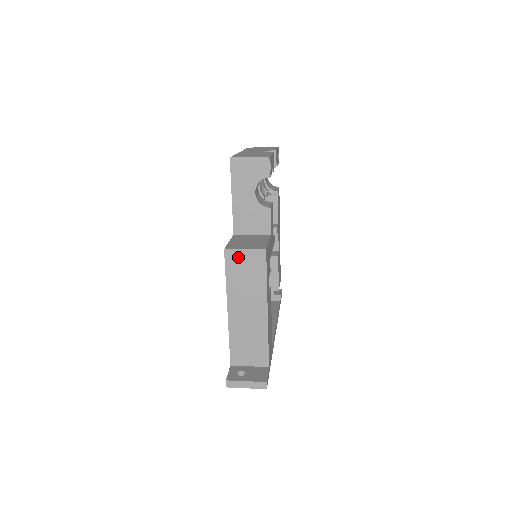
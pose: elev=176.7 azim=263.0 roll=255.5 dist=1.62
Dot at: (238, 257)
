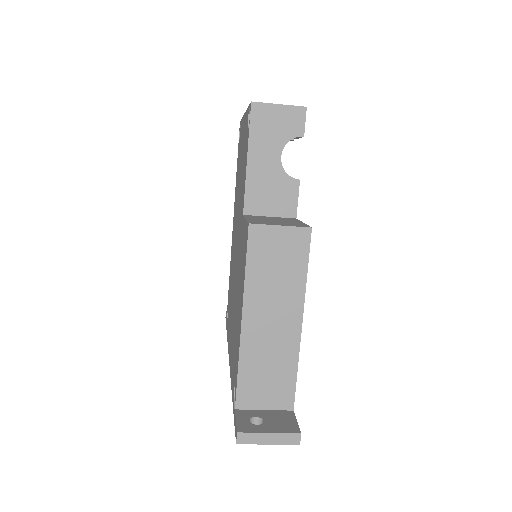
Dot at: (269, 237)
